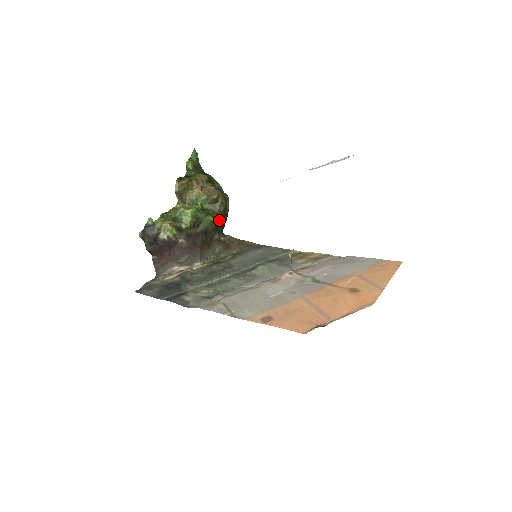
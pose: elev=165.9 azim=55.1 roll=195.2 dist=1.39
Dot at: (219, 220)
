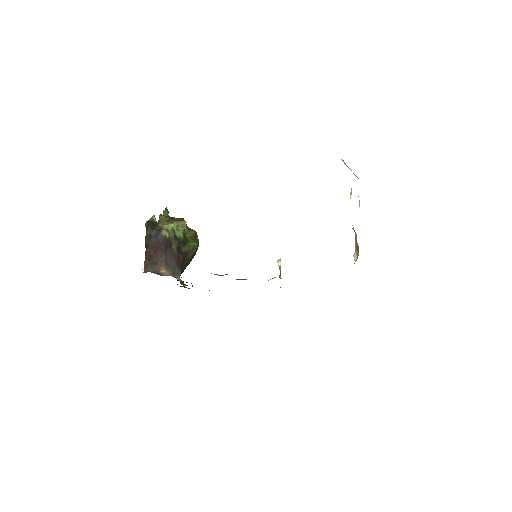
Dot at: (192, 255)
